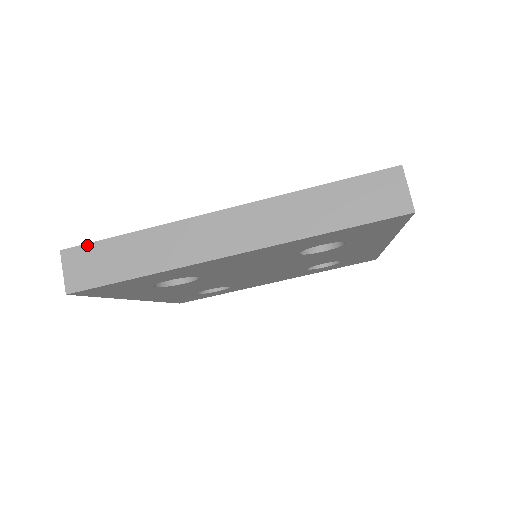
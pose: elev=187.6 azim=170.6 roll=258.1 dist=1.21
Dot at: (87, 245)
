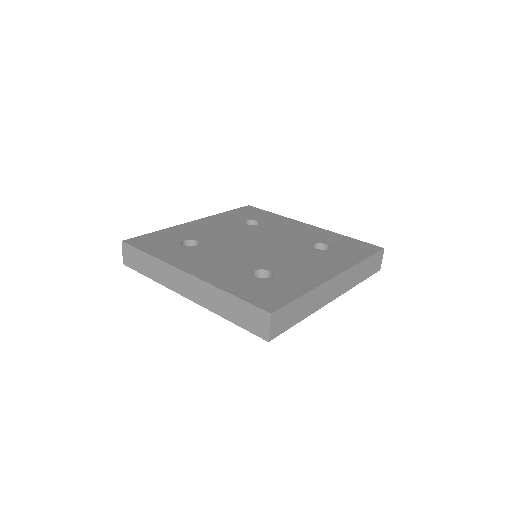
Dot at: (131, 247)
